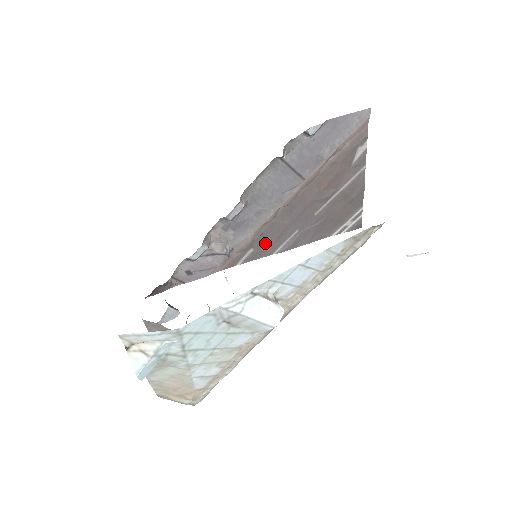
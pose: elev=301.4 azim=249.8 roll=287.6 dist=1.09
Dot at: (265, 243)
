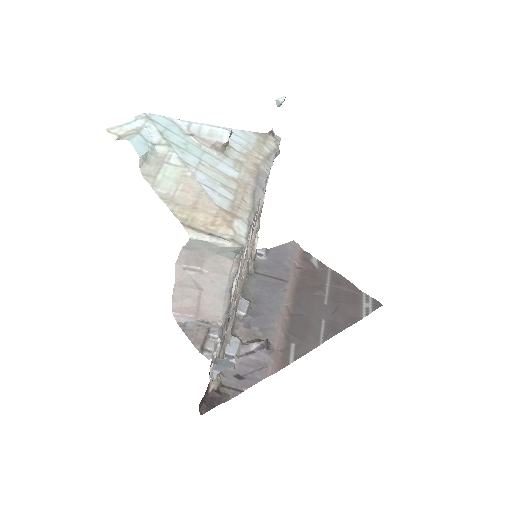
Dot at: (301, 335)
